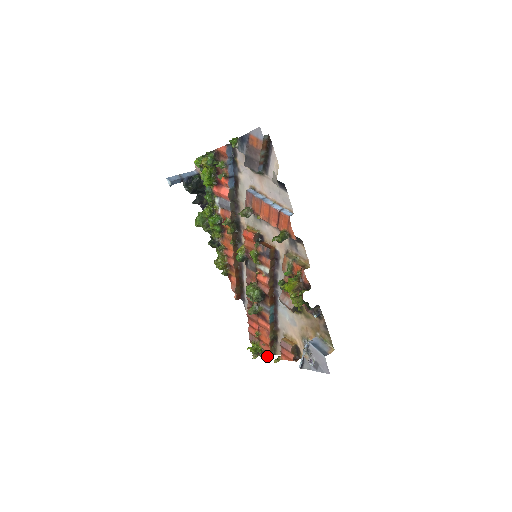
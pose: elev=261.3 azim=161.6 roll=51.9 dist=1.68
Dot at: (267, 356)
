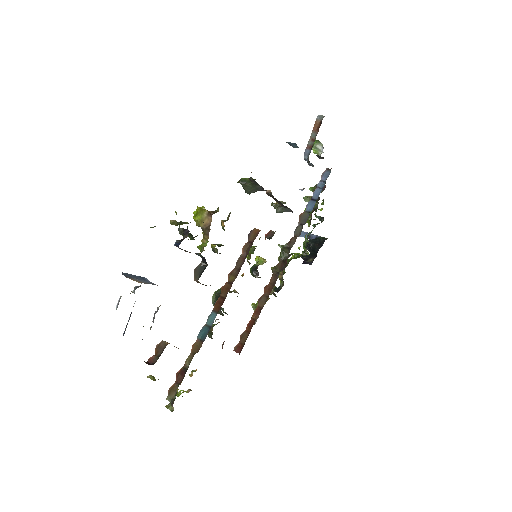
Dot at: (168, 400)
